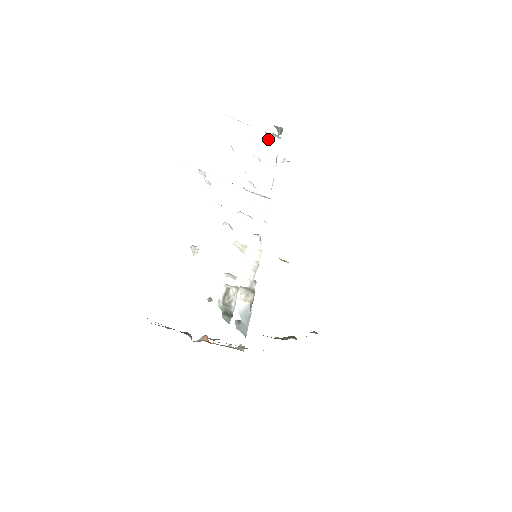
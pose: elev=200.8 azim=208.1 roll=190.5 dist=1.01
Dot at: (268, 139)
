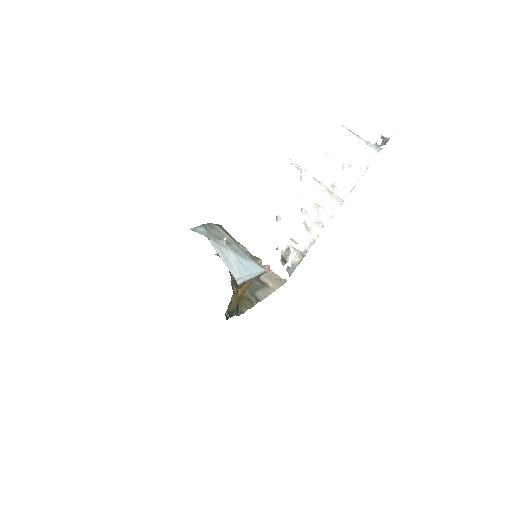
Dot at: (366, 149)
